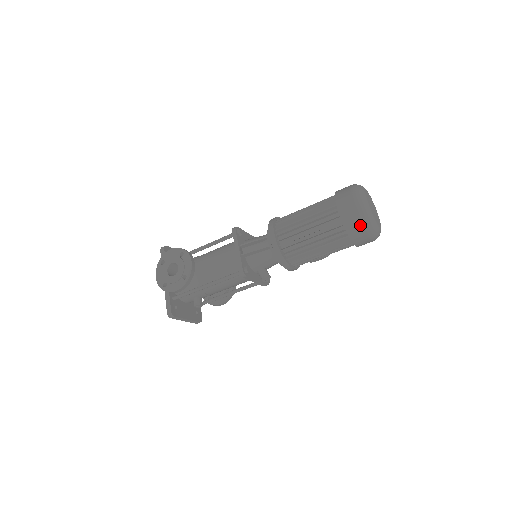
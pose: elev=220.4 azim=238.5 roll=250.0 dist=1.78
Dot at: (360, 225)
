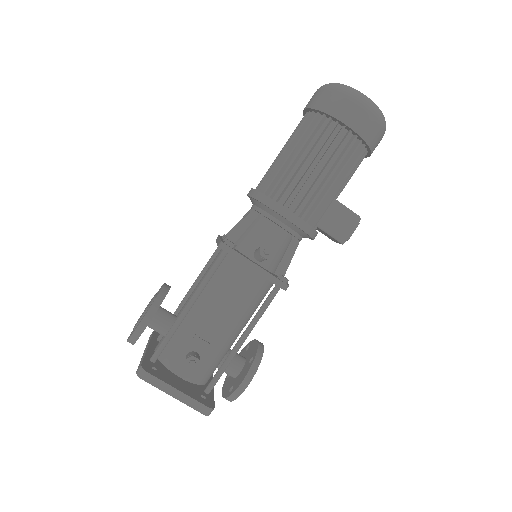
Dot at: (332, 93)
